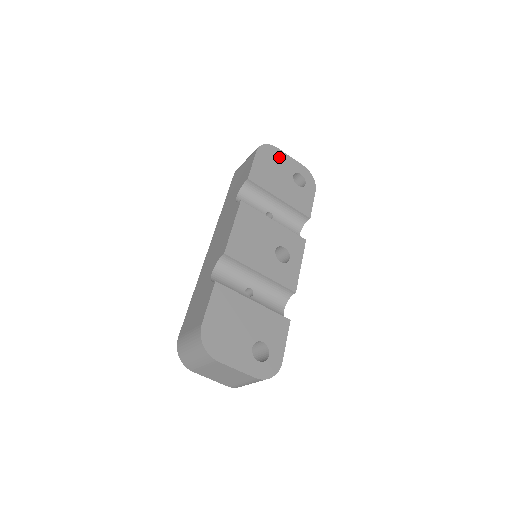
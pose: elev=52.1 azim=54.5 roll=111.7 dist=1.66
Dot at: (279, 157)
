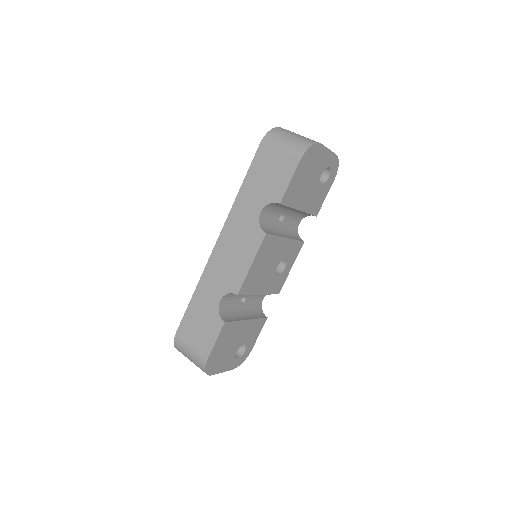
Dot at: (318, 156)
